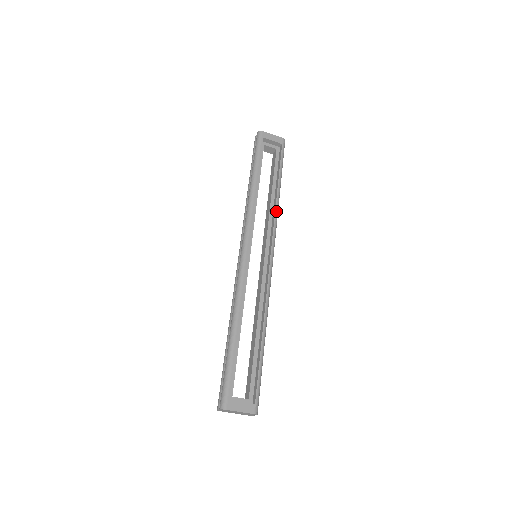
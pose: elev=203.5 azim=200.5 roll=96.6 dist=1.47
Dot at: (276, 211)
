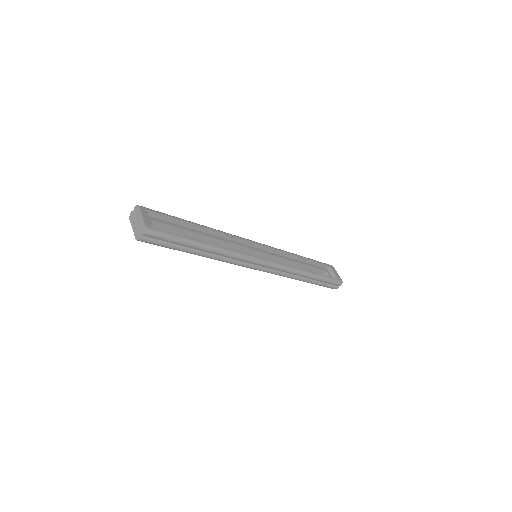
Dot at: (296, 268)
